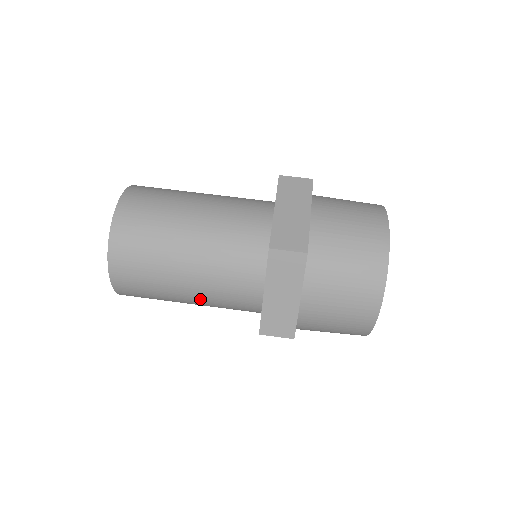
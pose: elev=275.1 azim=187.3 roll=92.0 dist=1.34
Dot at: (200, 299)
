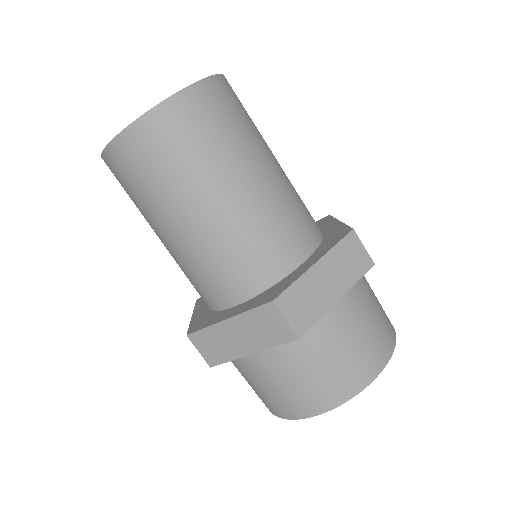
Dot at: (170, 249)
